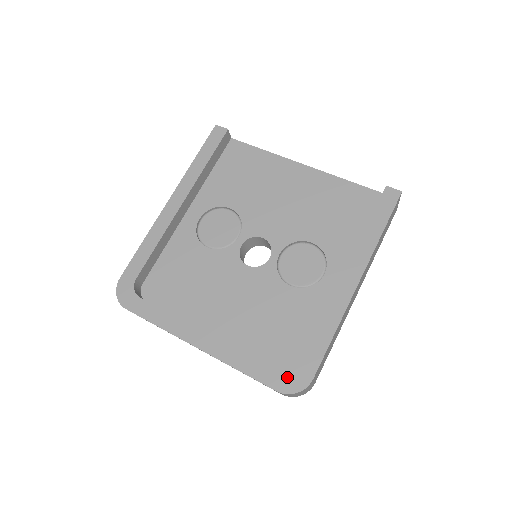
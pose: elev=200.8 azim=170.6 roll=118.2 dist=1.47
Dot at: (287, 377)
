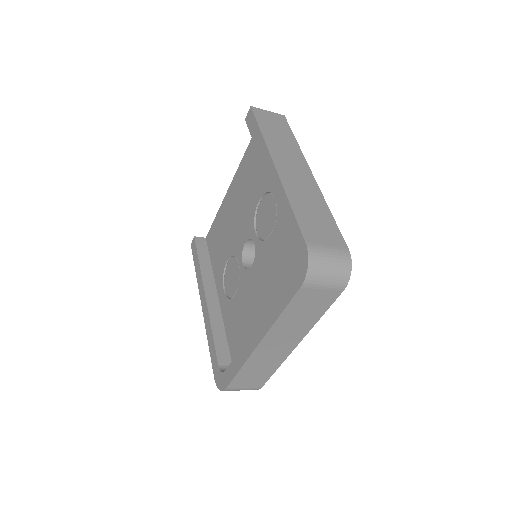
Dot at: (297, 270)
